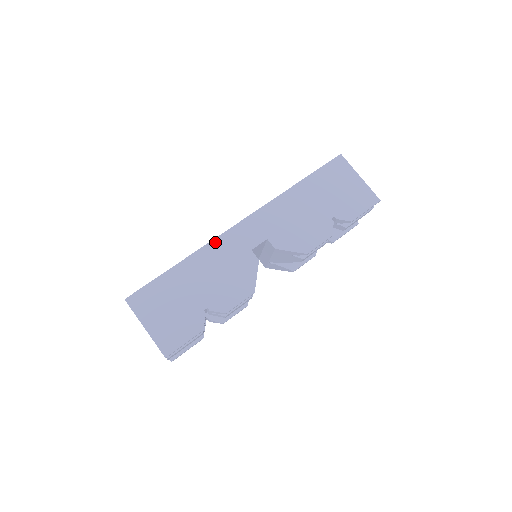
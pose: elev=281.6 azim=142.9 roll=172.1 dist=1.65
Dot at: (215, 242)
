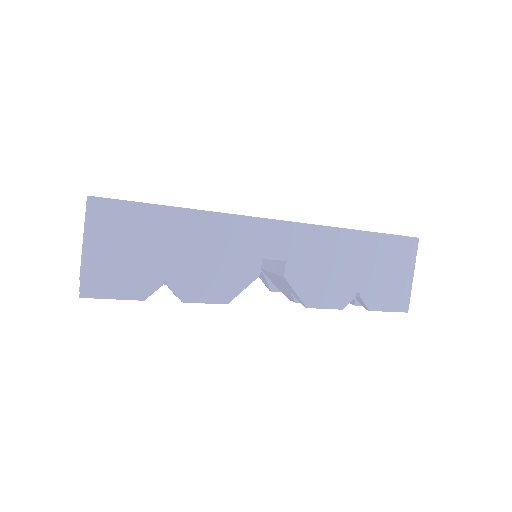
Dot at: (236, 219)
